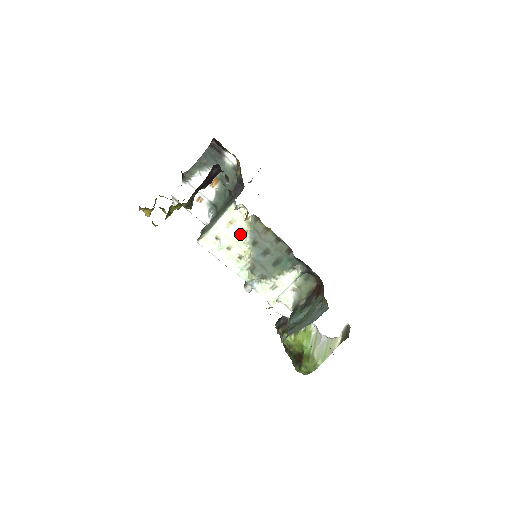
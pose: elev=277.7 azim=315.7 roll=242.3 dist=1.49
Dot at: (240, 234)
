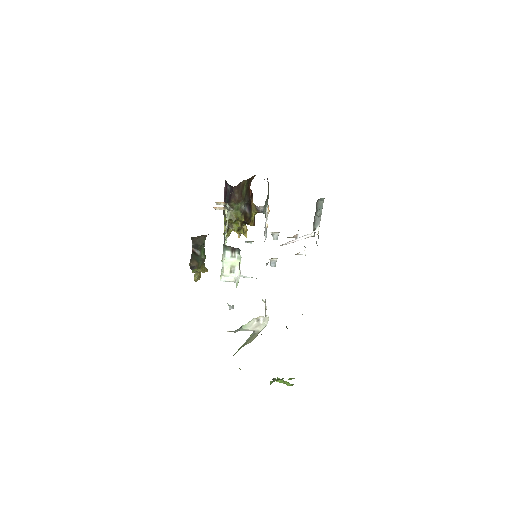
Dot at: occluded
